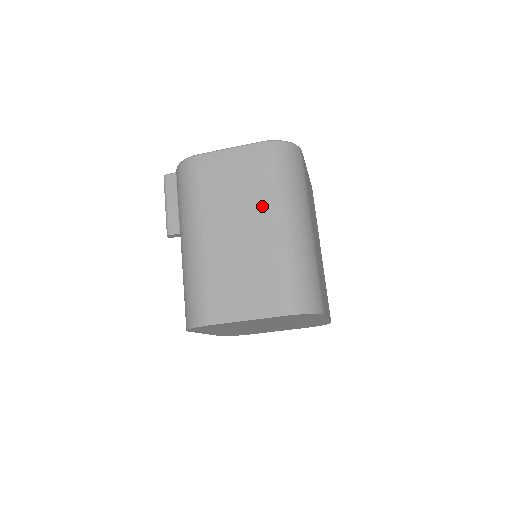
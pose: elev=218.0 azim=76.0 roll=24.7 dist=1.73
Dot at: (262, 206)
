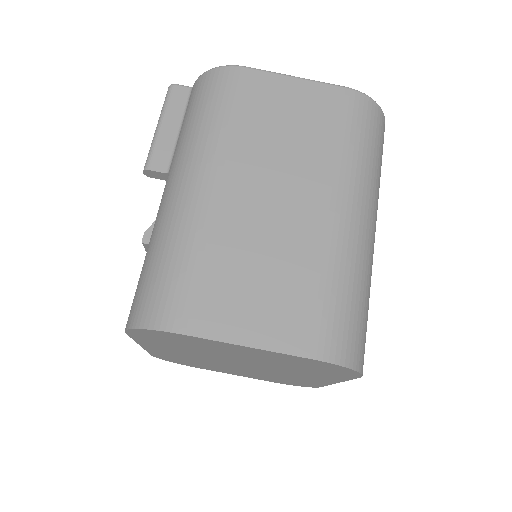
Dot at: (325, 175)
